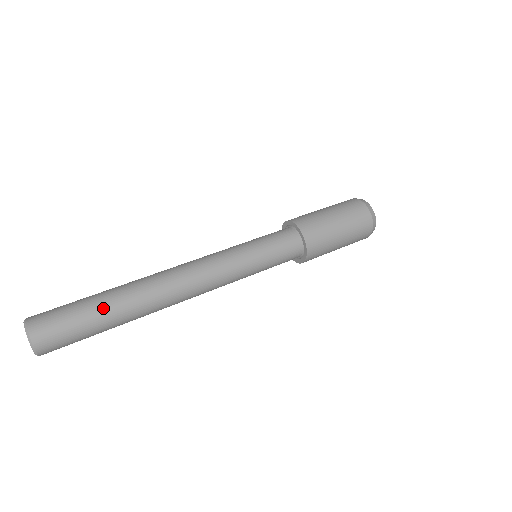
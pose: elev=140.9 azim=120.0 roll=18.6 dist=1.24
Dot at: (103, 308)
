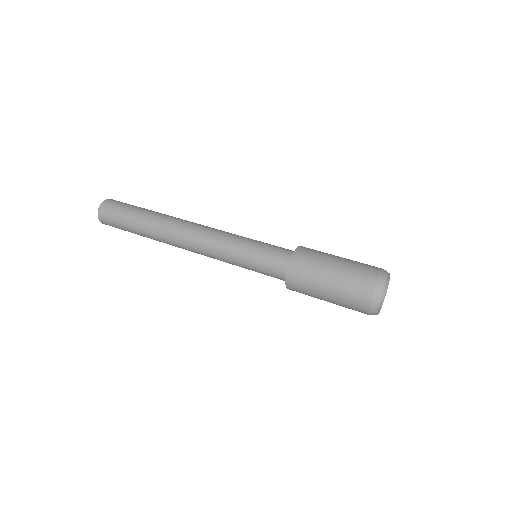
Dot at: (139, 213)
